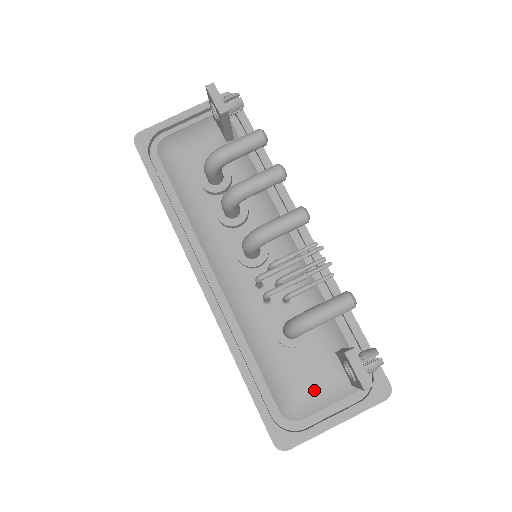
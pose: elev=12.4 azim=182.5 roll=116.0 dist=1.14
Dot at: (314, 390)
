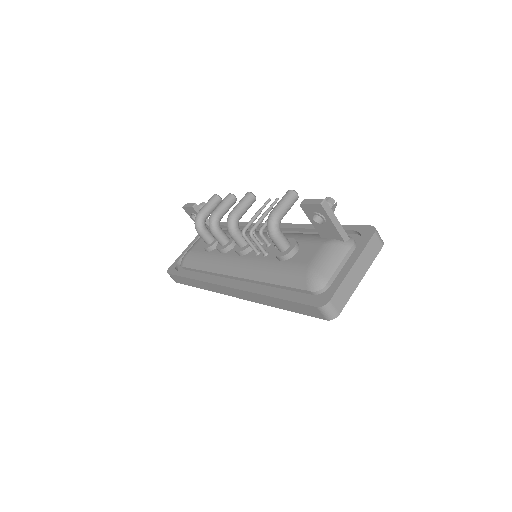
Dot at: (320, 260)
